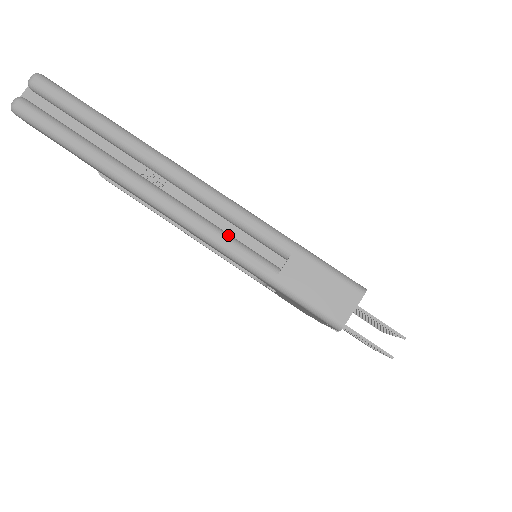
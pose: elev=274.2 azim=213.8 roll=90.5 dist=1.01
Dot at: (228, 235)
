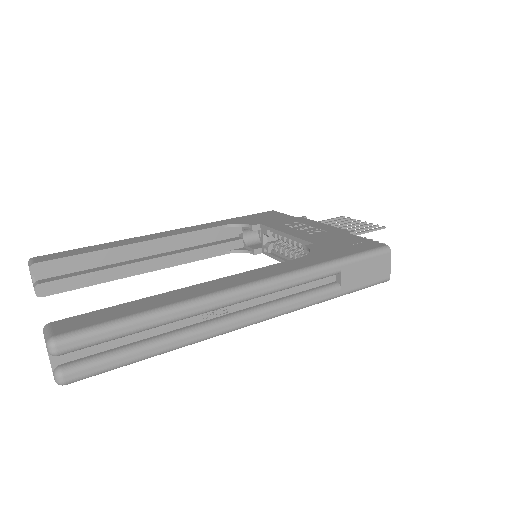
Dot at: (297, 297)
